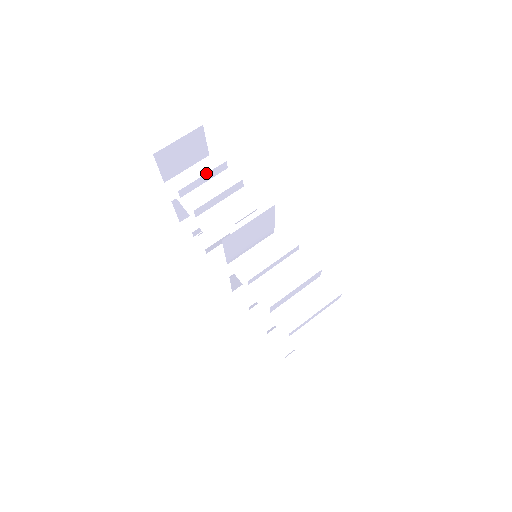
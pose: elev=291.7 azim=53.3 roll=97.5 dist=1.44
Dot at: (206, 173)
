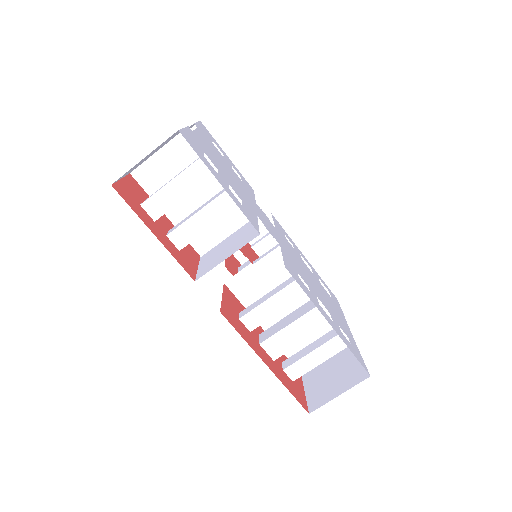
Dot at: occluded
